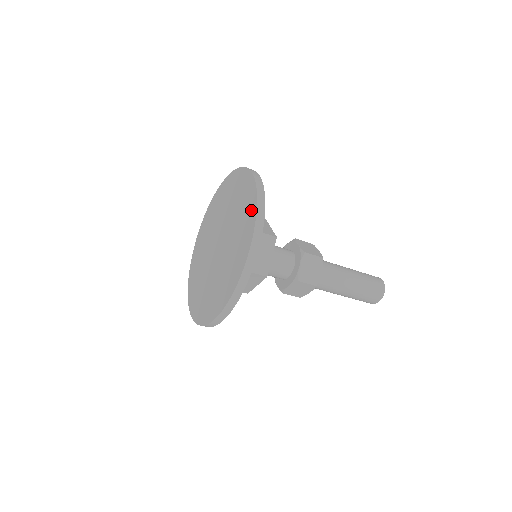
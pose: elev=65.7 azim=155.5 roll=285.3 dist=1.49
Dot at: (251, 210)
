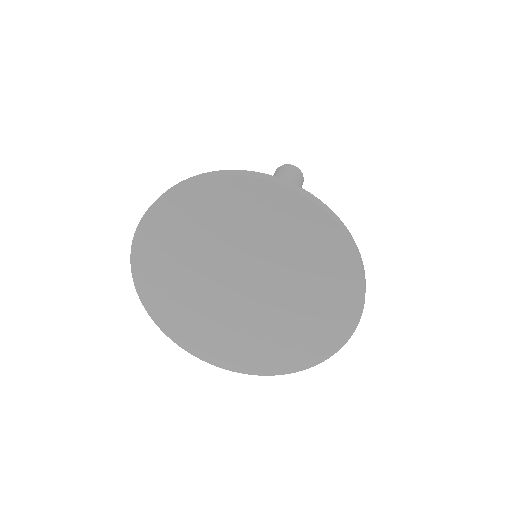
Dot at: (343, 321)
